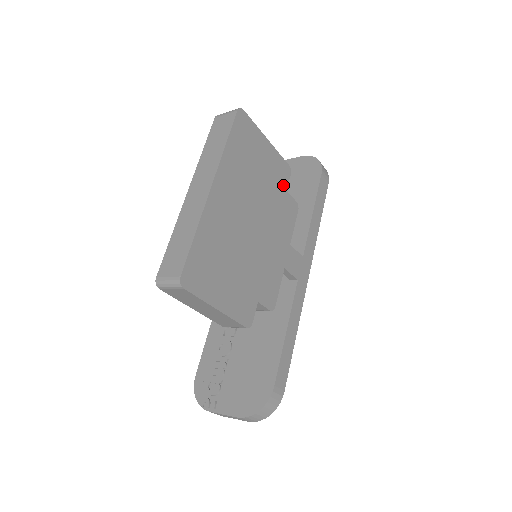
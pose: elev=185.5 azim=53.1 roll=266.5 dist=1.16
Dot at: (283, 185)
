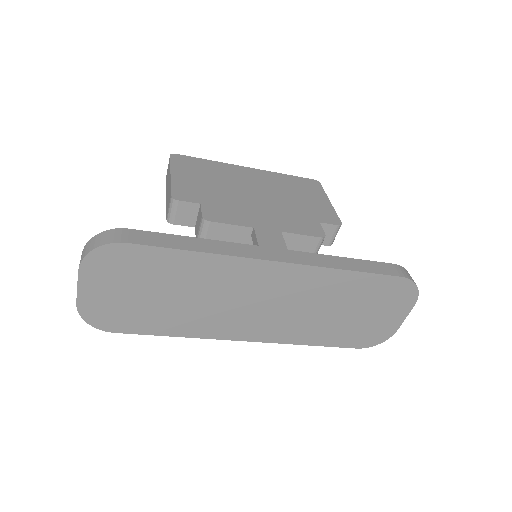
Dot at: (319, 219)
